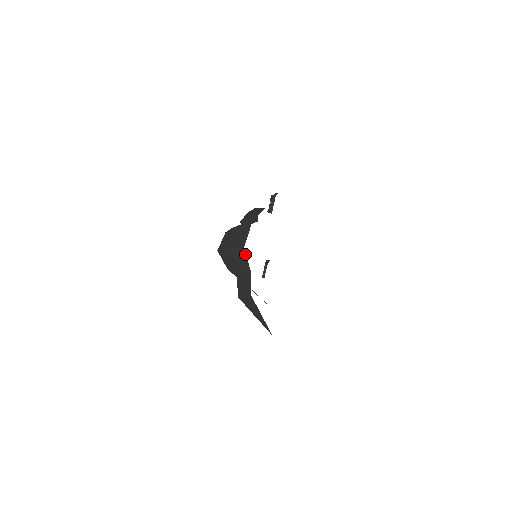
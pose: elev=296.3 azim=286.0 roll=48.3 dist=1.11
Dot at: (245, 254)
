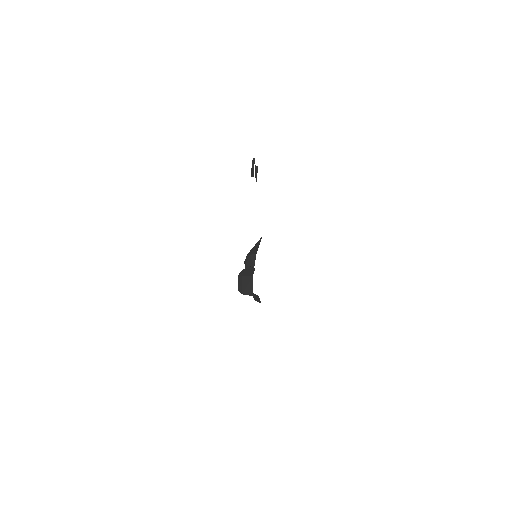
Dot at: occluded
